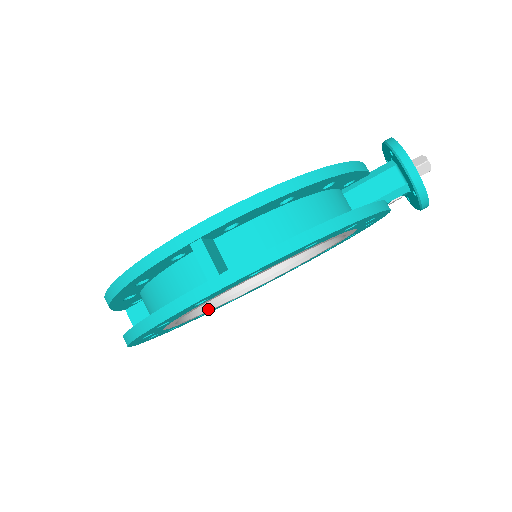
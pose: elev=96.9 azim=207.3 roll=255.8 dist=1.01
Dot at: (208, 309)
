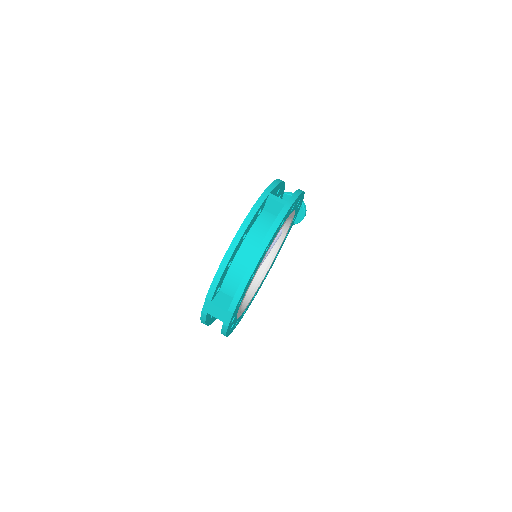
Dot at: occluded
